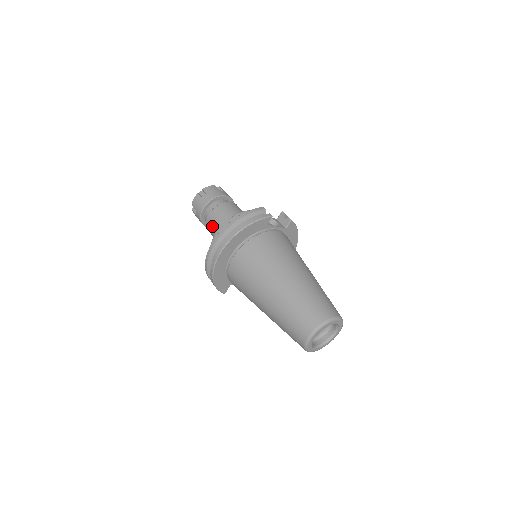
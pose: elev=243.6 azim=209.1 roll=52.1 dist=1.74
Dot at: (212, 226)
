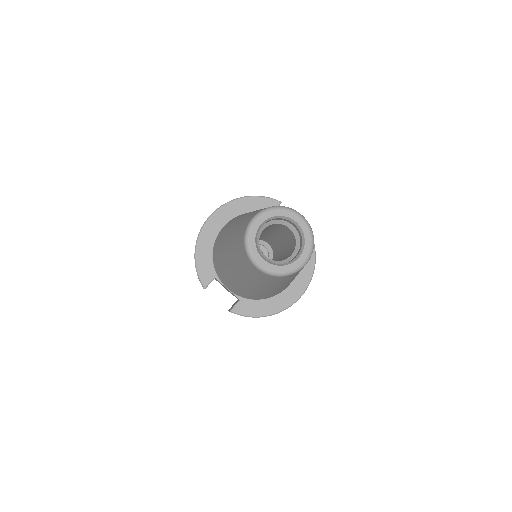
Dot at: occluded
